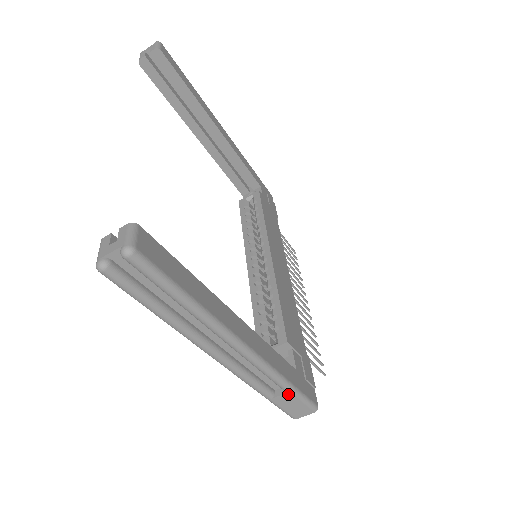
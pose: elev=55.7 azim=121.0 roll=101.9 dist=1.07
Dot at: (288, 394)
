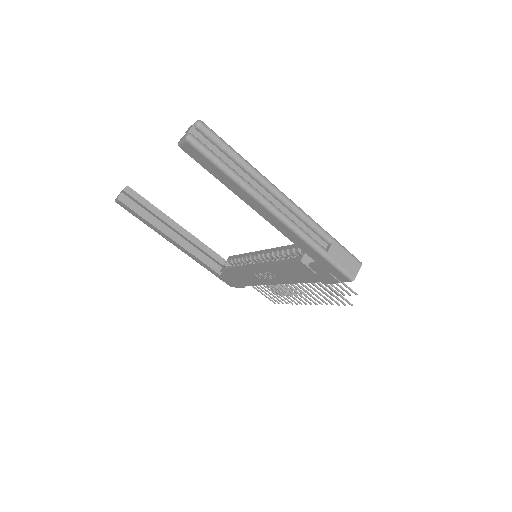
Dot at: (334, 244)
